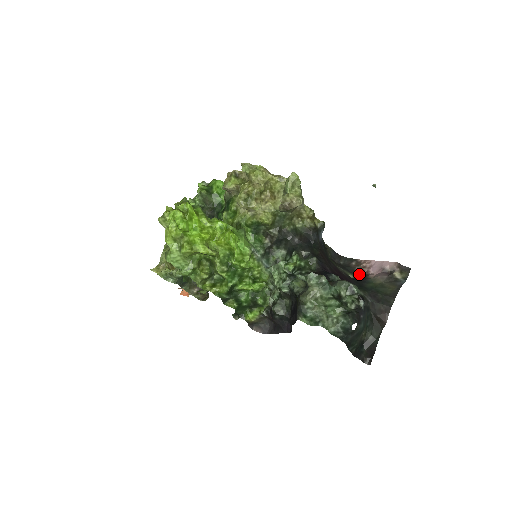
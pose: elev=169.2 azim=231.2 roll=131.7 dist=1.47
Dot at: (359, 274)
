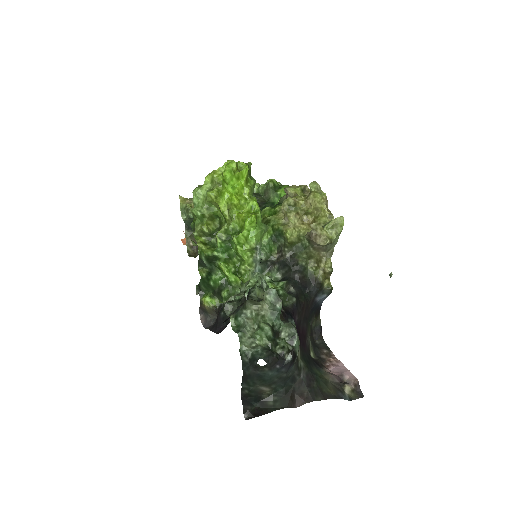
Dot at: (320, 360)
